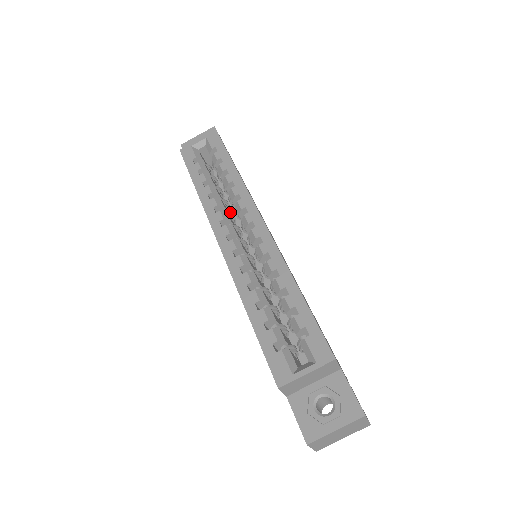
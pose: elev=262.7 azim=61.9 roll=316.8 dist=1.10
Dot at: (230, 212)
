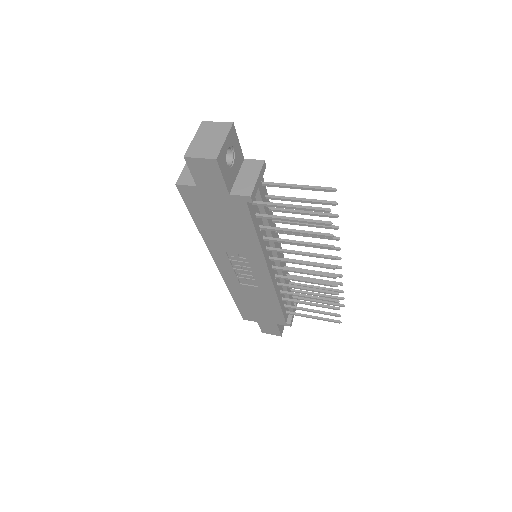
Dot at: occluded
